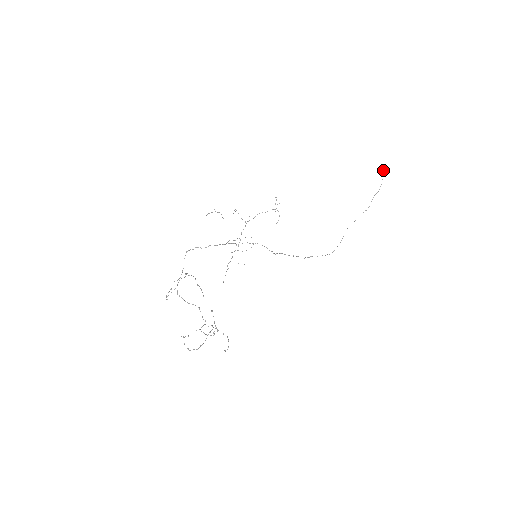
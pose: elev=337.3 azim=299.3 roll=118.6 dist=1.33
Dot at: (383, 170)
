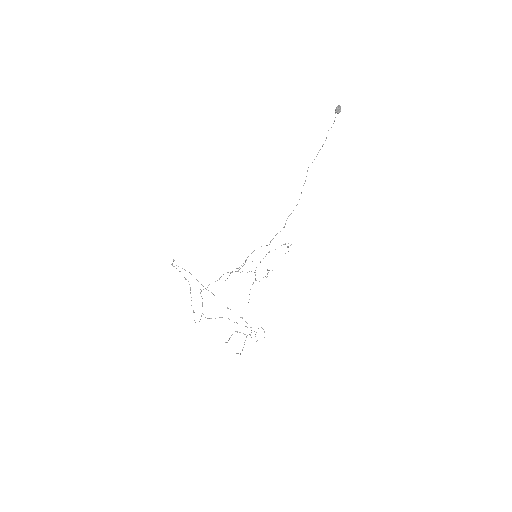
Dot at: (339, 110)
